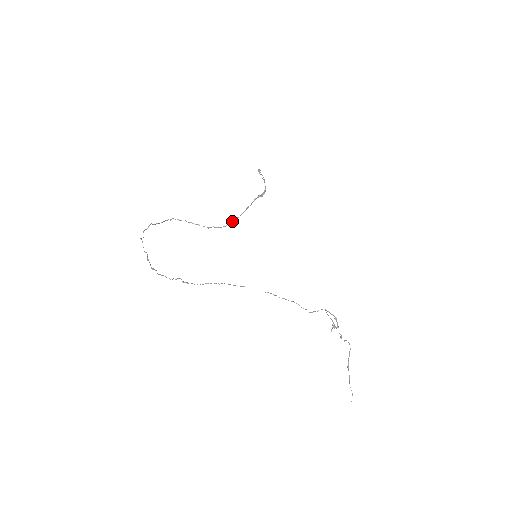
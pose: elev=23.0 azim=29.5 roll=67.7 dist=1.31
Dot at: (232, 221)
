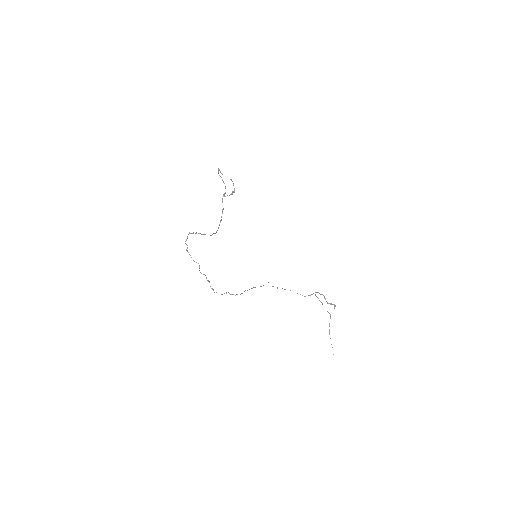
Dot at: (219, 224)
